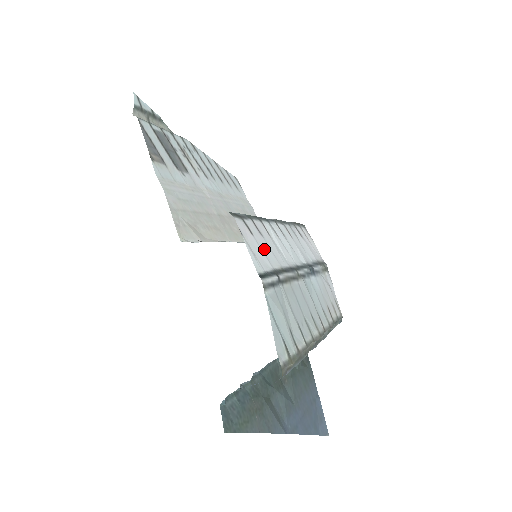
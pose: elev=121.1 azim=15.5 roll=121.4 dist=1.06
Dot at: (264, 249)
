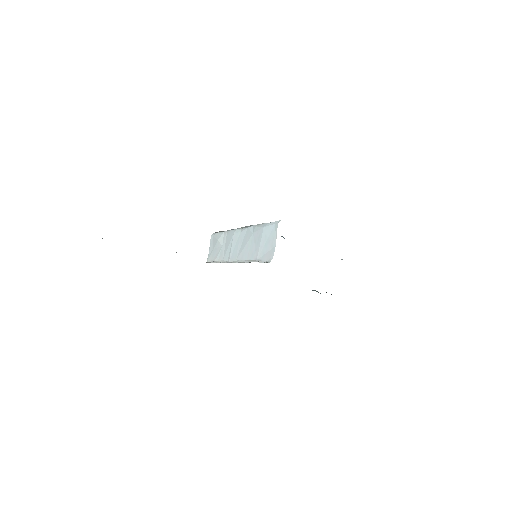
Dot at: occluded
